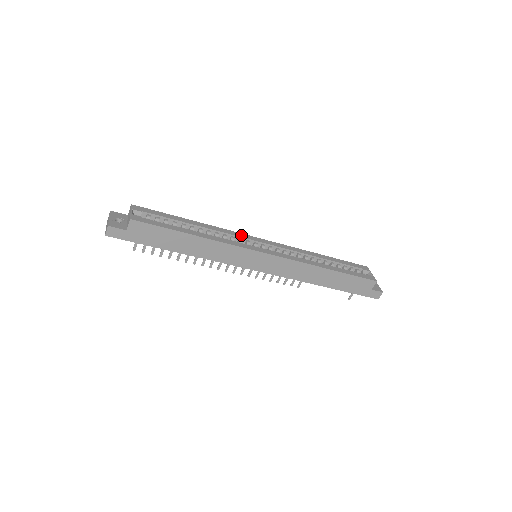
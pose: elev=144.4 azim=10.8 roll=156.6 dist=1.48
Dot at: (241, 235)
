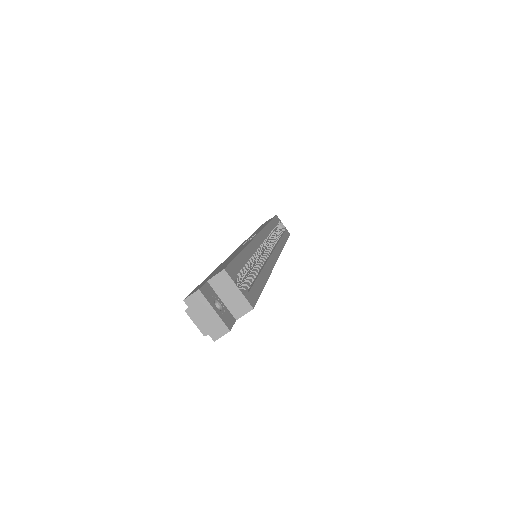
Dot at: (258, 241)
